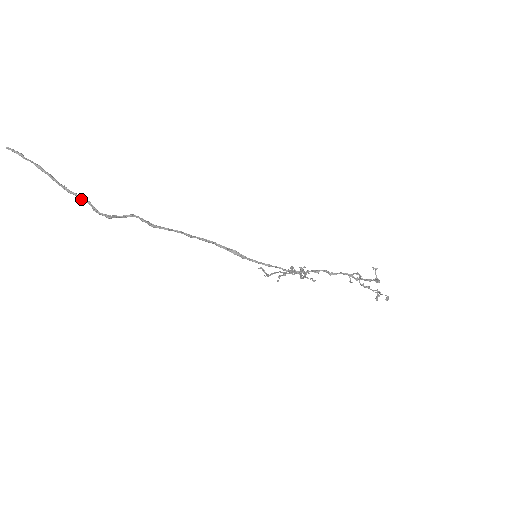
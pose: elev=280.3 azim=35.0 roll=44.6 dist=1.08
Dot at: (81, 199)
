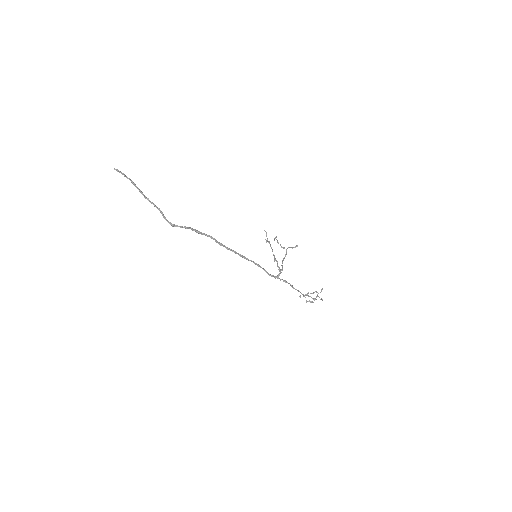
Dot at: occluded
